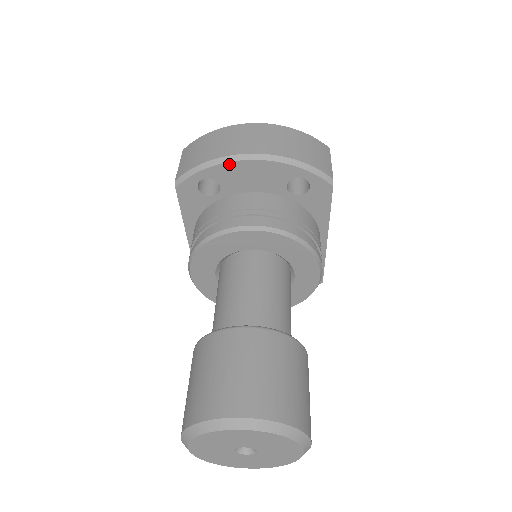
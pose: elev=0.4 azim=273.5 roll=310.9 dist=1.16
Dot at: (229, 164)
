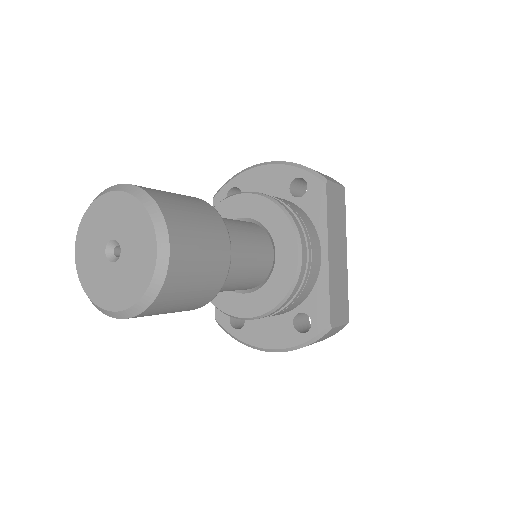
Dot at: (249, 171)
